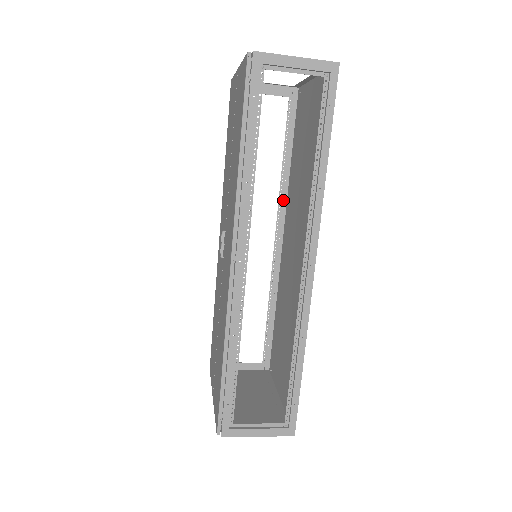
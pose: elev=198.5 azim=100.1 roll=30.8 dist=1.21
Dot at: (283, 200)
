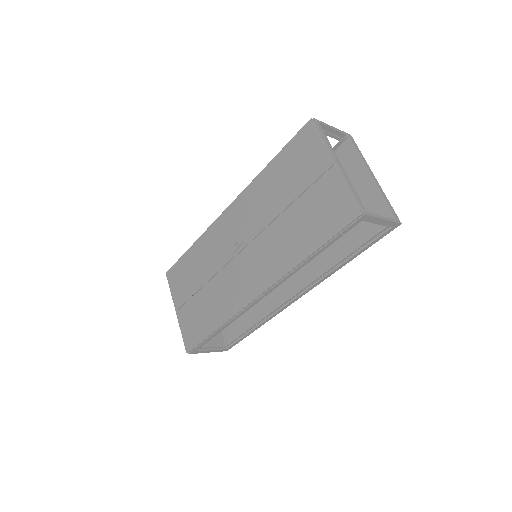
Dot at: occluded
